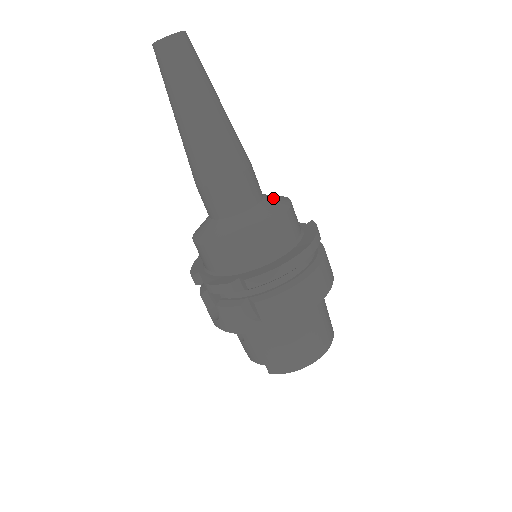
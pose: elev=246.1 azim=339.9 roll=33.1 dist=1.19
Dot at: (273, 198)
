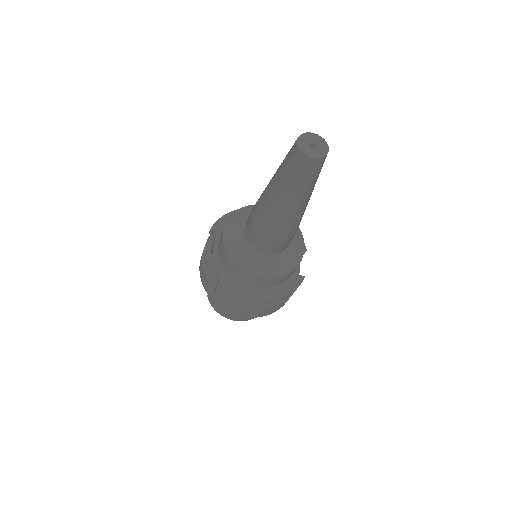
Dot at: (289, 256)
